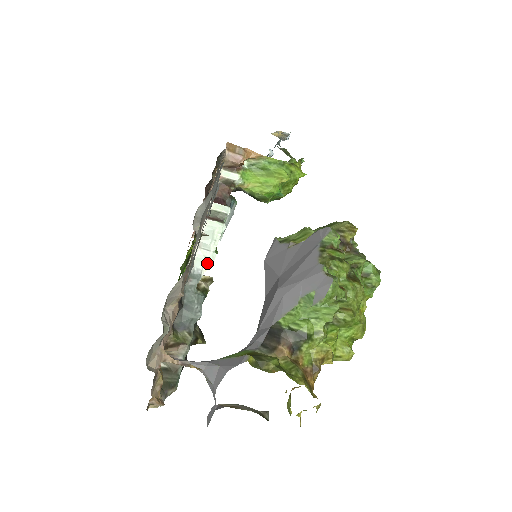
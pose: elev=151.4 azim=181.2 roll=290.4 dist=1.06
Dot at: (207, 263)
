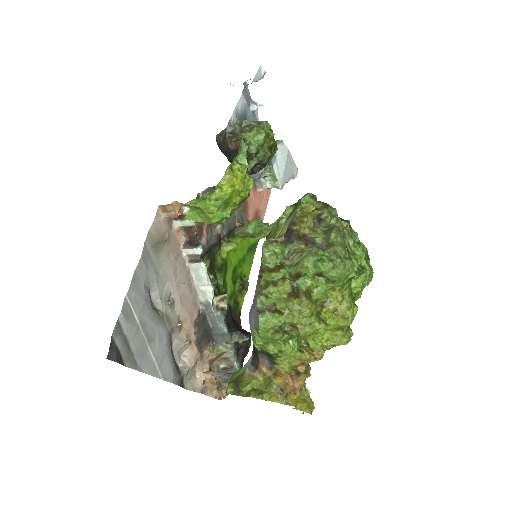
Dot at: (209, 295)
